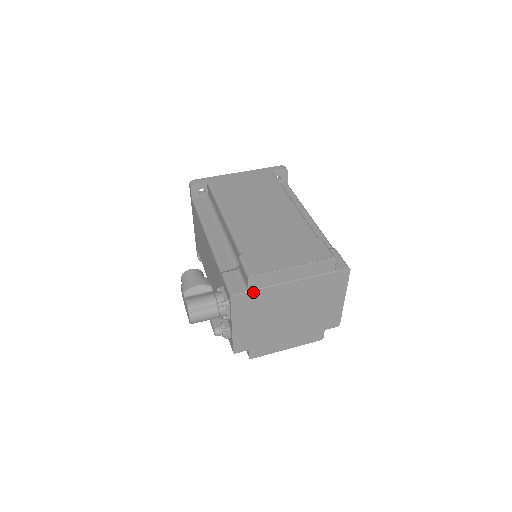
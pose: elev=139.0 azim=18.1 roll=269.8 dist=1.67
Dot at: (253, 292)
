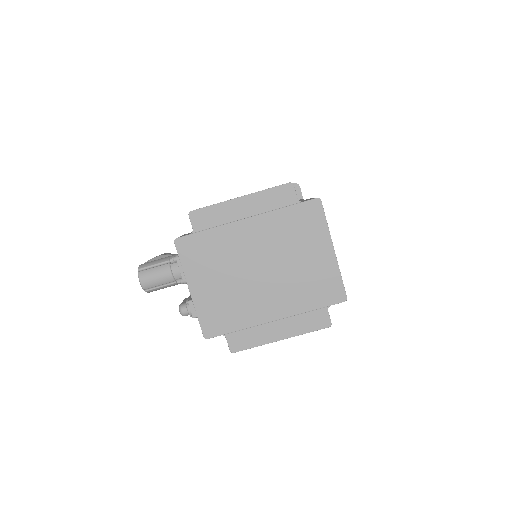
Dot at: (200, 234)
